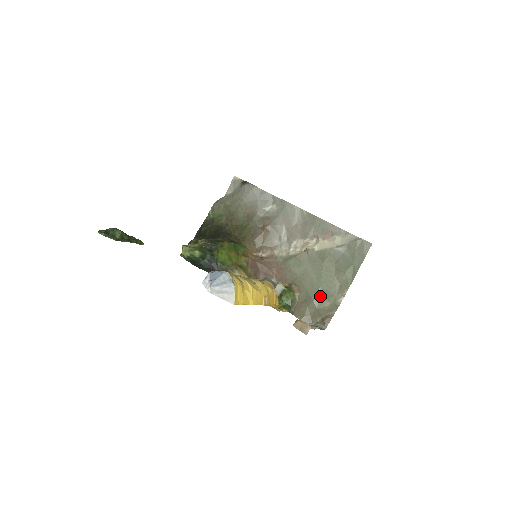
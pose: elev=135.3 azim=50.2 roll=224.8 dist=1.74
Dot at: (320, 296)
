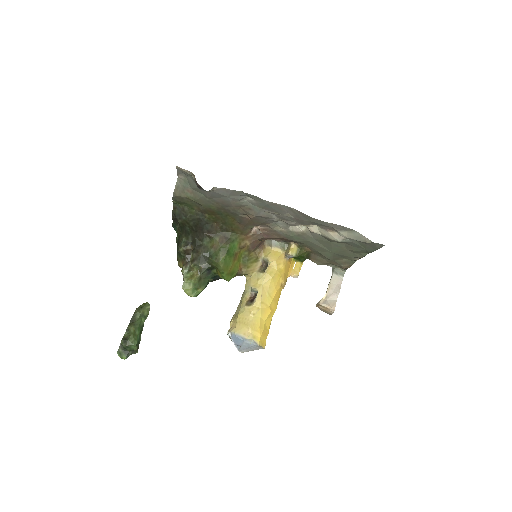
Dot at: (334, 256)
